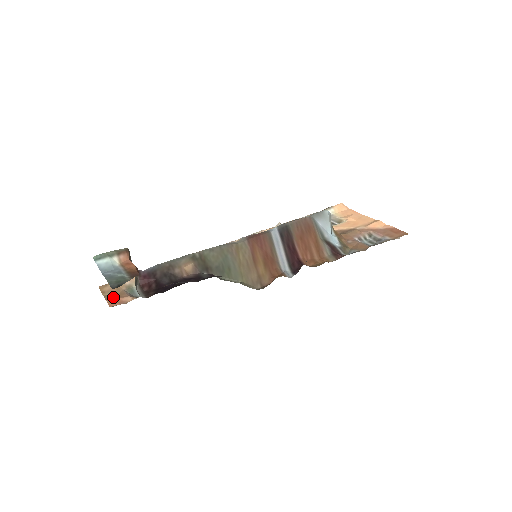
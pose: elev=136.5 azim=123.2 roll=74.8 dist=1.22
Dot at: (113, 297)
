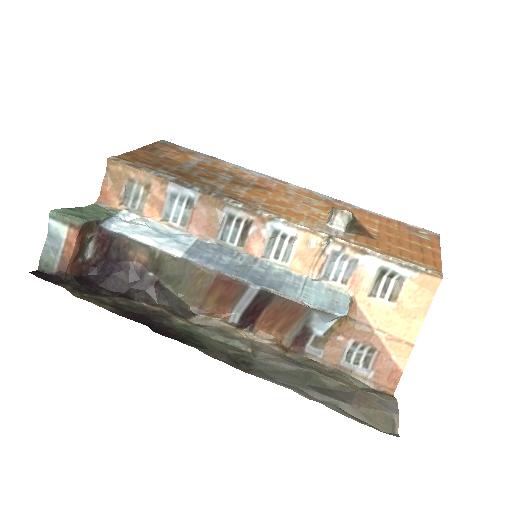
Dot at: (109, 185)
